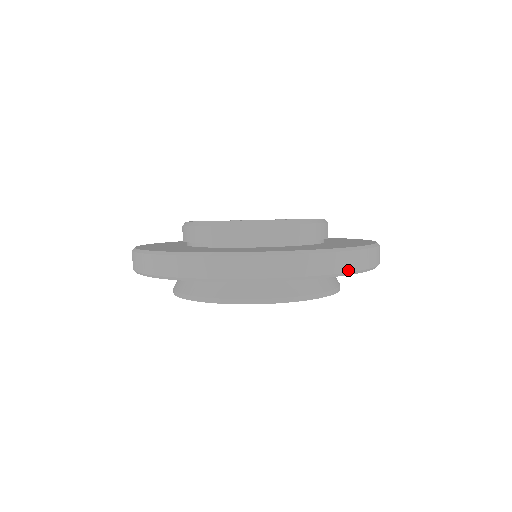
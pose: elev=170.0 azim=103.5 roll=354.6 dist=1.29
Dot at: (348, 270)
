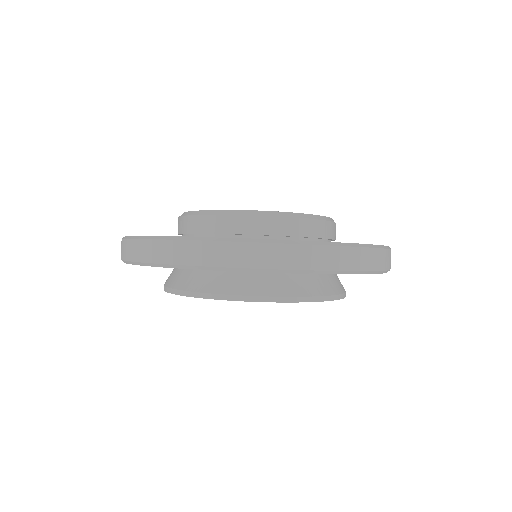
Dot at: (363, 268)
